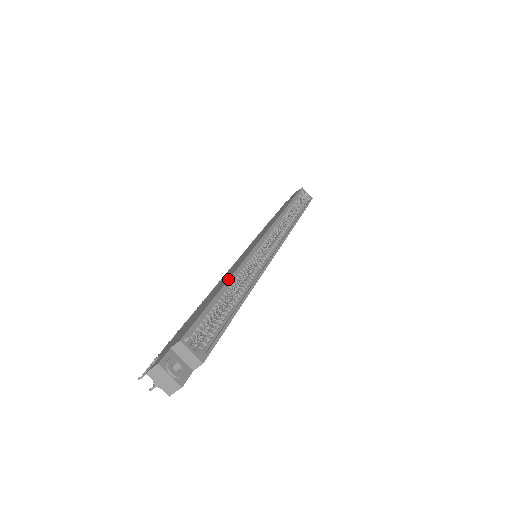
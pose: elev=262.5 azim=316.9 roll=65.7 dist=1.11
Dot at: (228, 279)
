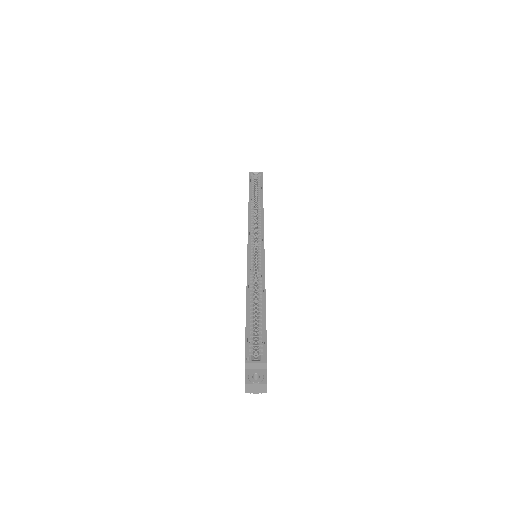
Dot at: (246, 297)
